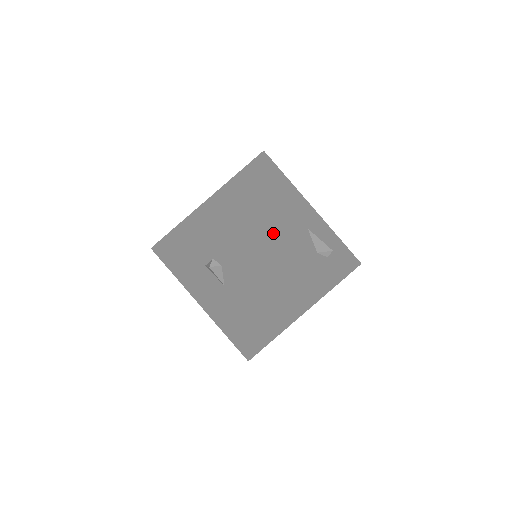
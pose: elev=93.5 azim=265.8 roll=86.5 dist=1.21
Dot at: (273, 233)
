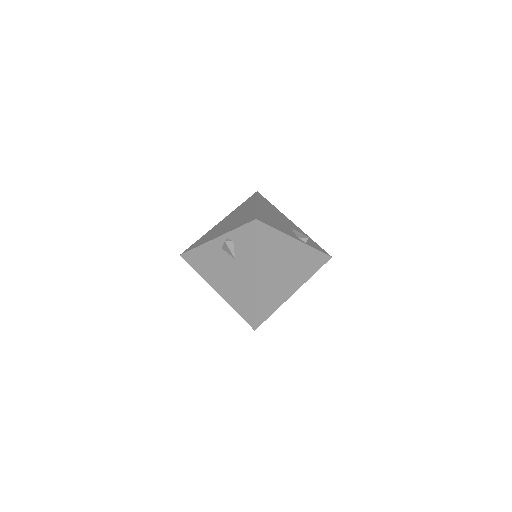
Dot at: (267, 218)
